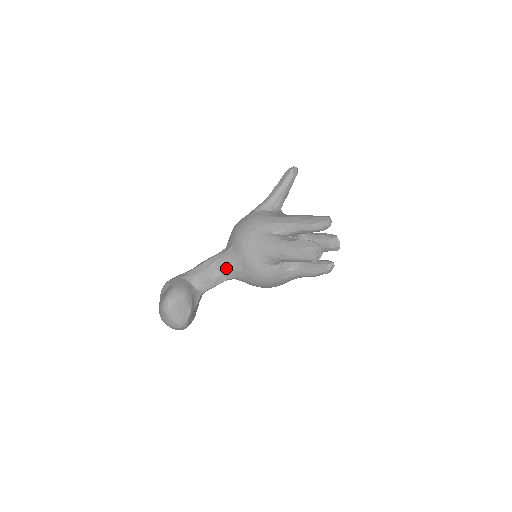
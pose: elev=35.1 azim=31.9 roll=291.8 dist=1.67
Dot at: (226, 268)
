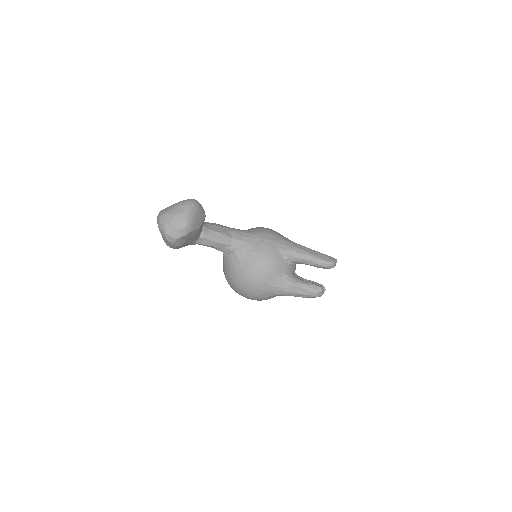
Dot at: (239, 236)
